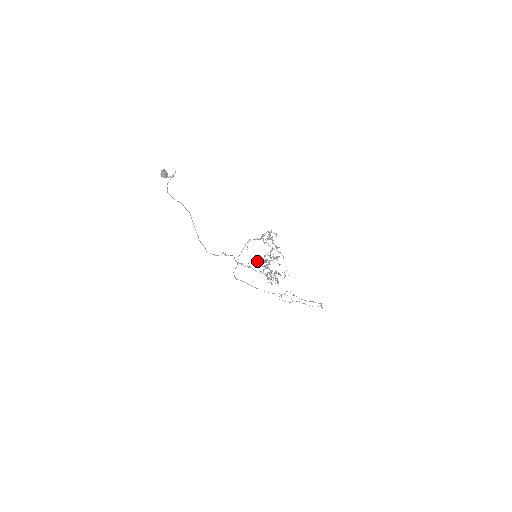
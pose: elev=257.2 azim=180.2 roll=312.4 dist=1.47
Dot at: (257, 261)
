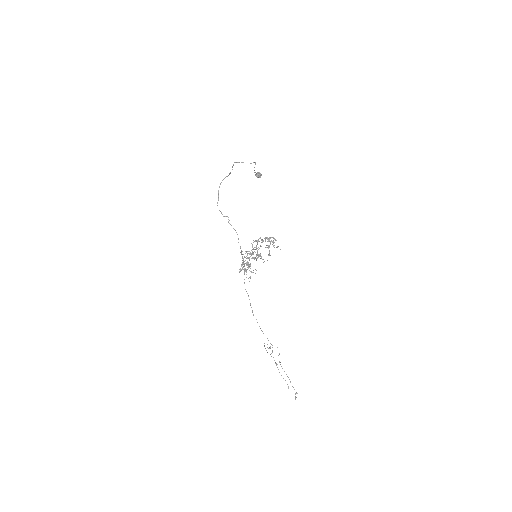
Dot at: occluded
